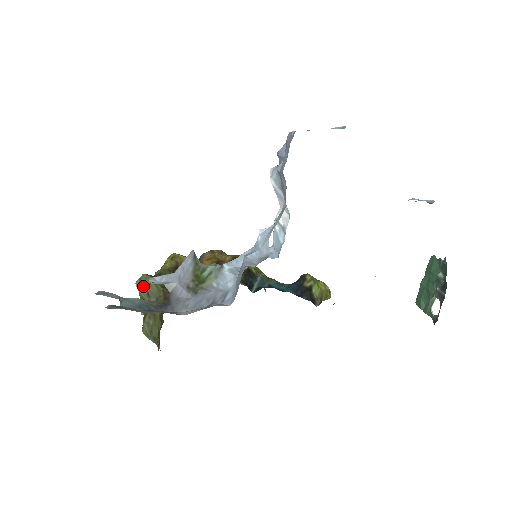
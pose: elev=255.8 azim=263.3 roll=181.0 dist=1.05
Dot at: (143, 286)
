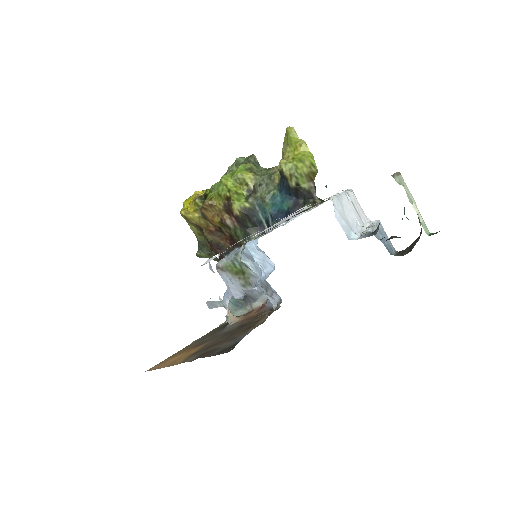
Dot at: occluded
